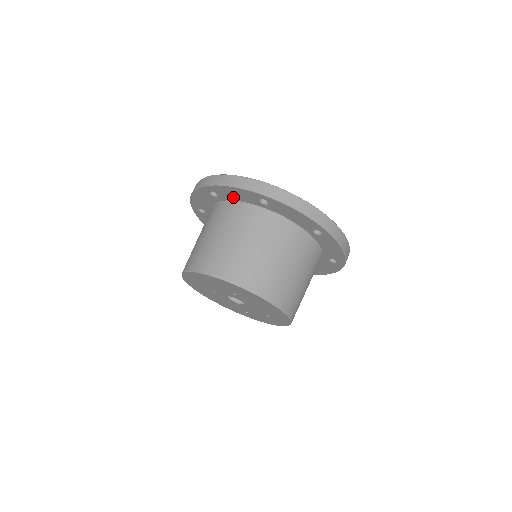
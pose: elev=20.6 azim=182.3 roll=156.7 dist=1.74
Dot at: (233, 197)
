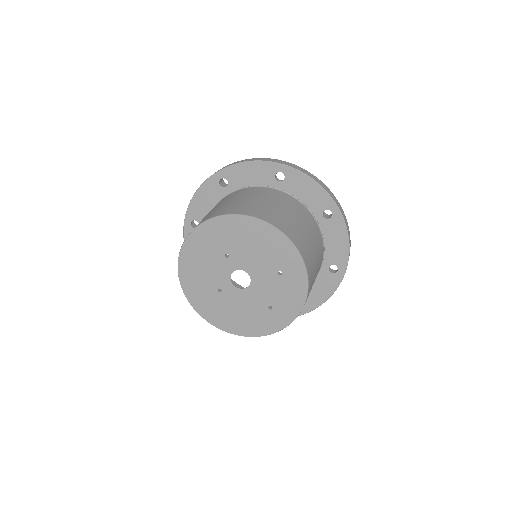
Dot at: (206, 209)
